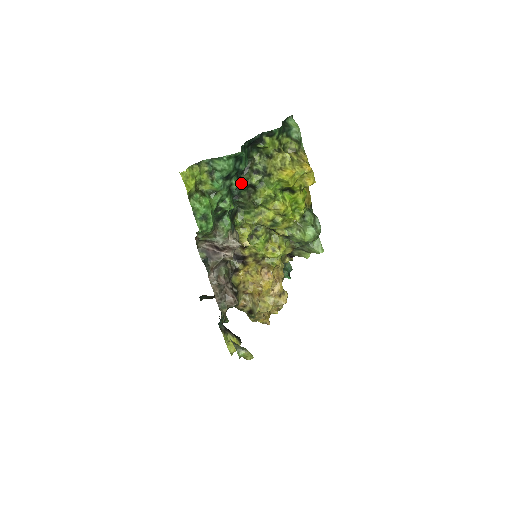
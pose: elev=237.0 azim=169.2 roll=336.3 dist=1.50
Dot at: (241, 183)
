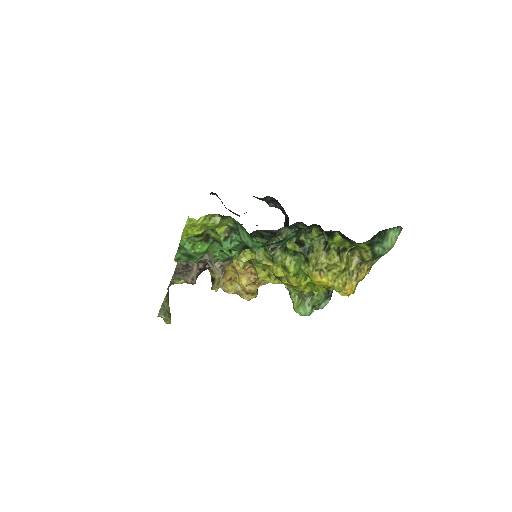
Dot at: (277, 233)
